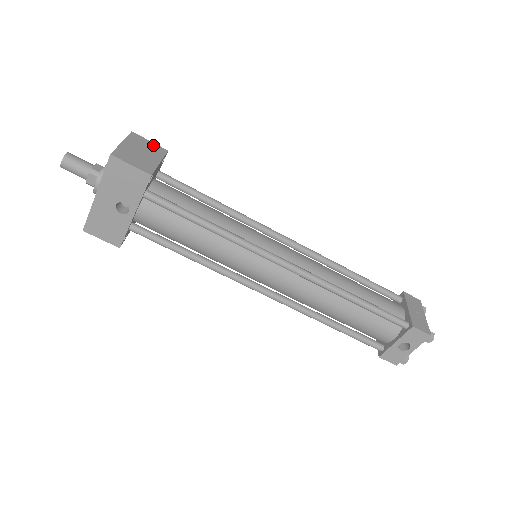
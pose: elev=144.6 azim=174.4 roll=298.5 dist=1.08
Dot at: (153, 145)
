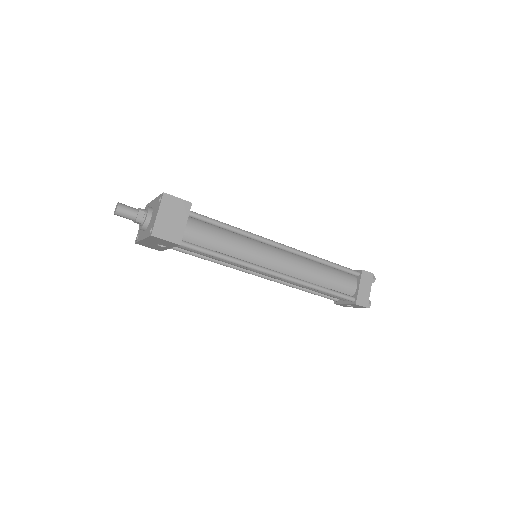
Dot at: (180, 202)
